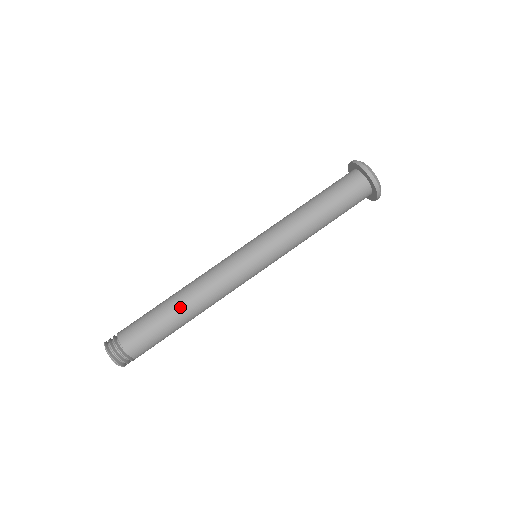
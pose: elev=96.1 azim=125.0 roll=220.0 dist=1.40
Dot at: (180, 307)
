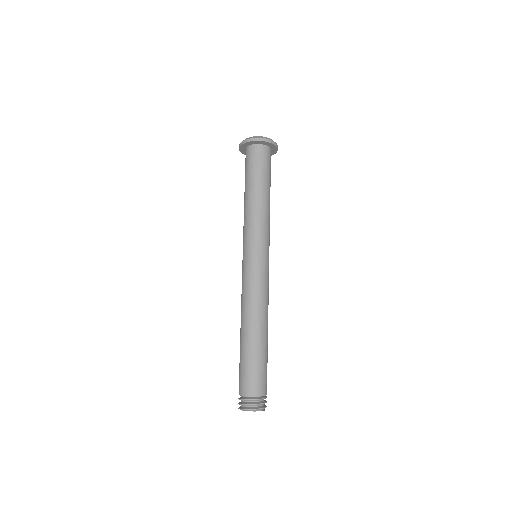
Dot at: (243, 333)
